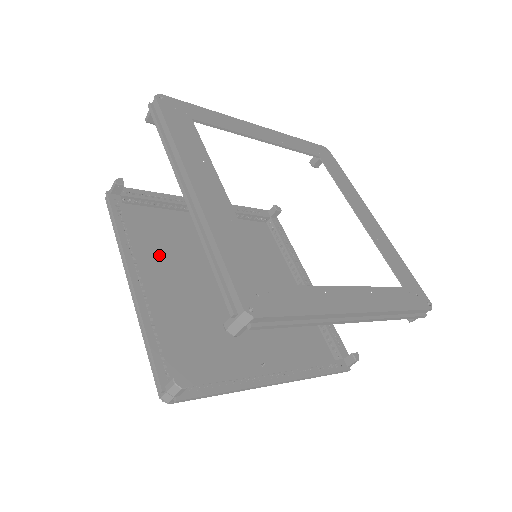
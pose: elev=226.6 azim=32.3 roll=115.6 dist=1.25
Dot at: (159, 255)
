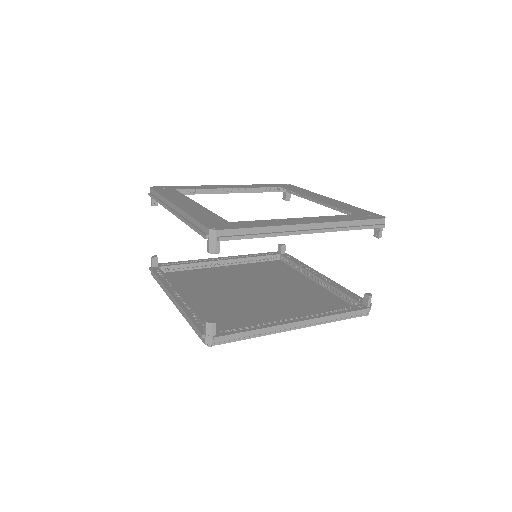
Dot at: (194, 288)
